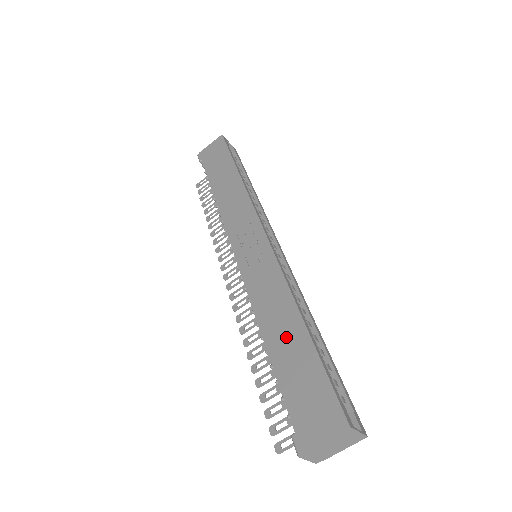
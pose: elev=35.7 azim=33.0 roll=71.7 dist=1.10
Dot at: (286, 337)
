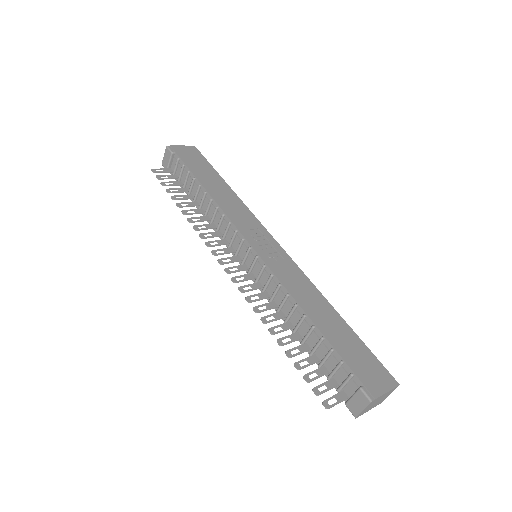
Dot at: (329, 320)
